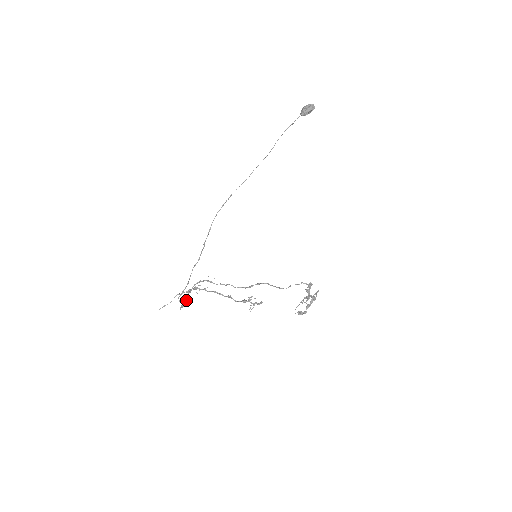
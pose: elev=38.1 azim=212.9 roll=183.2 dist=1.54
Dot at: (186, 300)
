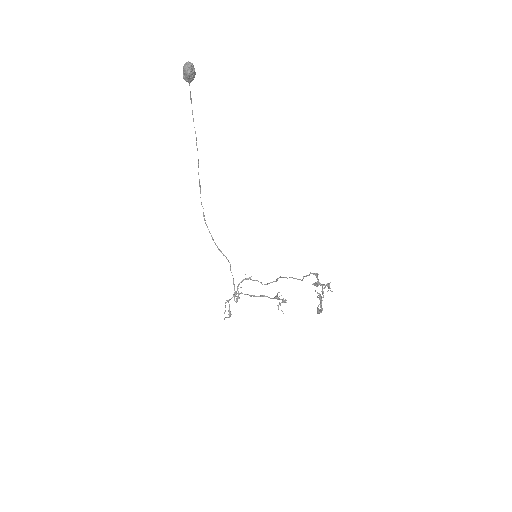
Dot at: (229, 310)
